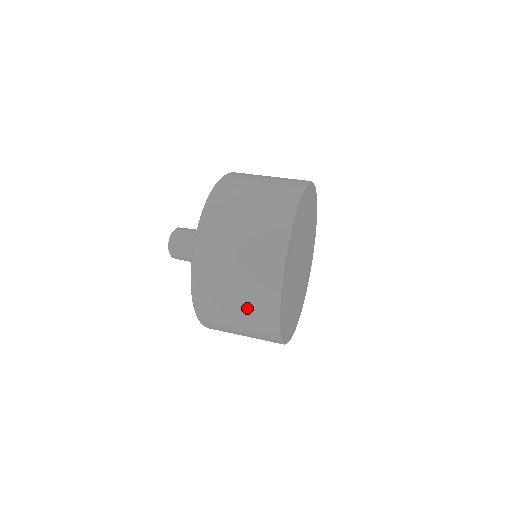
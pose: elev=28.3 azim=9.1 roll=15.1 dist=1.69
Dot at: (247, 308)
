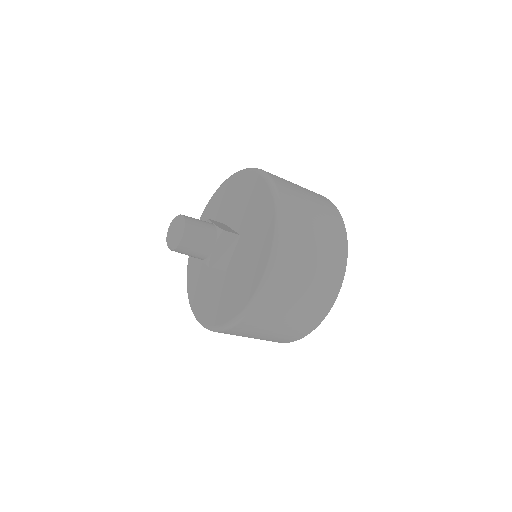
Dot at: (262, 339)
